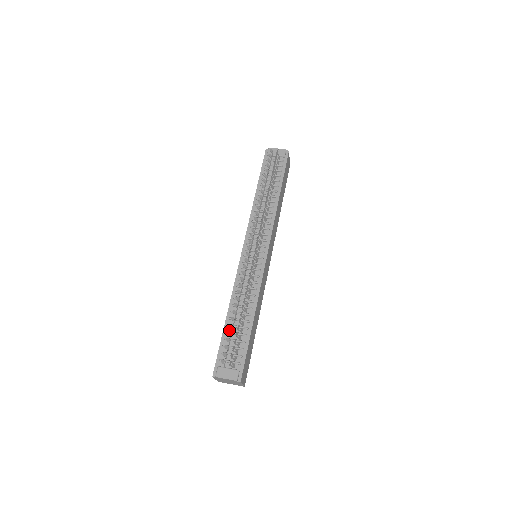
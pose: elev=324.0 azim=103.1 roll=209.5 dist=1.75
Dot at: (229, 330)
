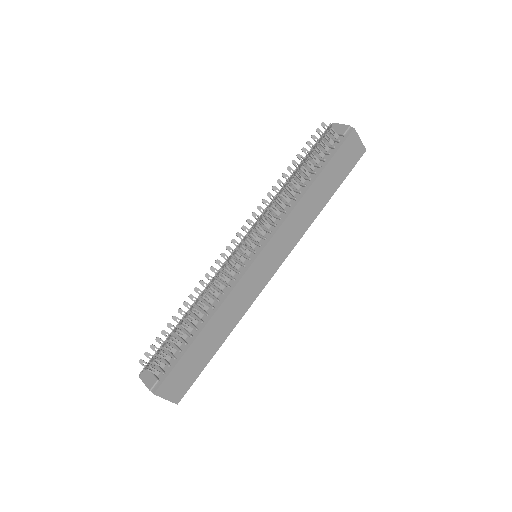
Dot at: (178, 331)
